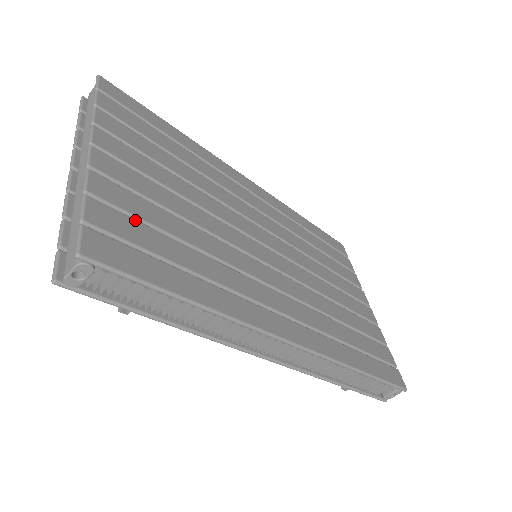
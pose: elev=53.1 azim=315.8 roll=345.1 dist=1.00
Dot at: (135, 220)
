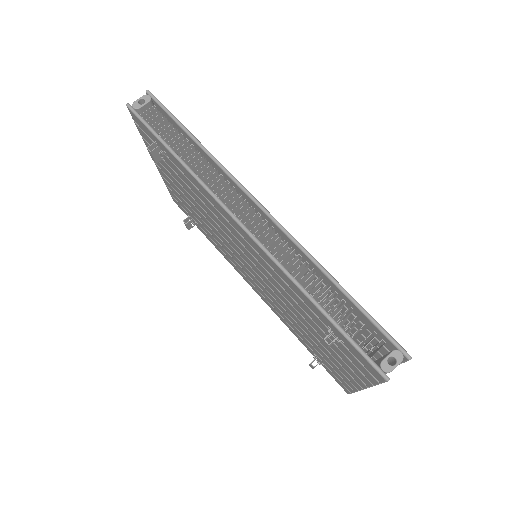
Dot at: occluded
